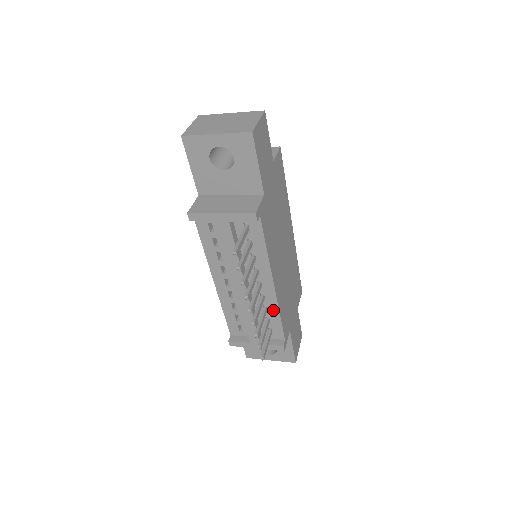
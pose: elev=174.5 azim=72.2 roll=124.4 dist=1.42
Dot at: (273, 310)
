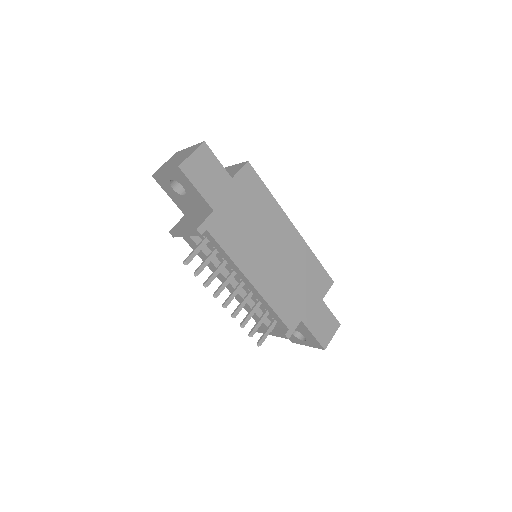
Dot at: (264, 303)
